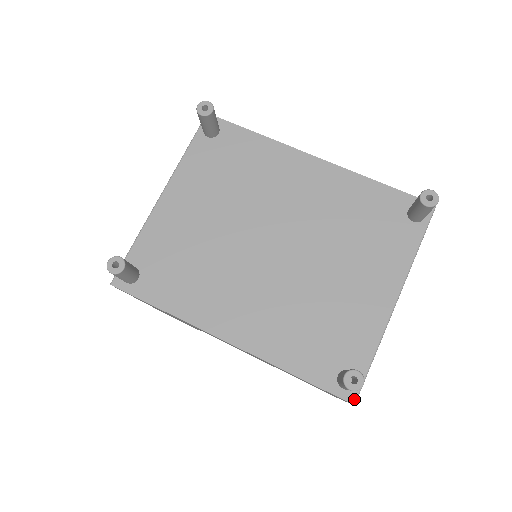
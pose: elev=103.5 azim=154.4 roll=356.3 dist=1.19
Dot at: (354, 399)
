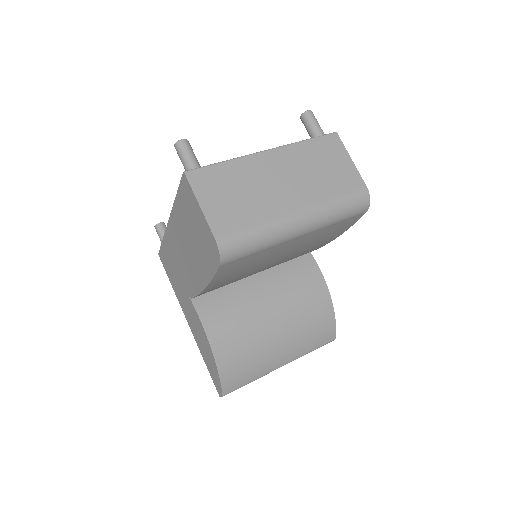
Dot at: (187, 171)
